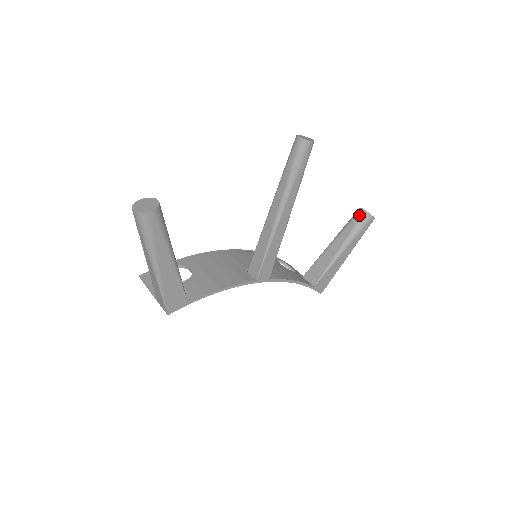
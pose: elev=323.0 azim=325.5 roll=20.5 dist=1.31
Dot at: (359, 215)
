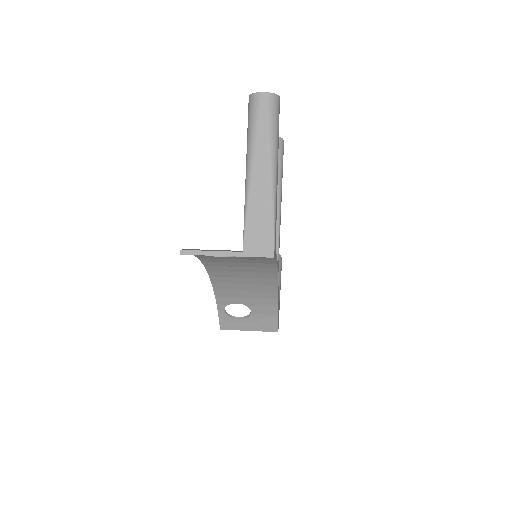
Dot at: occluded
